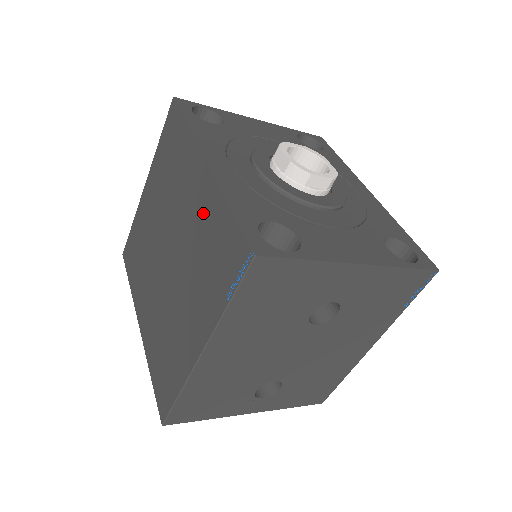
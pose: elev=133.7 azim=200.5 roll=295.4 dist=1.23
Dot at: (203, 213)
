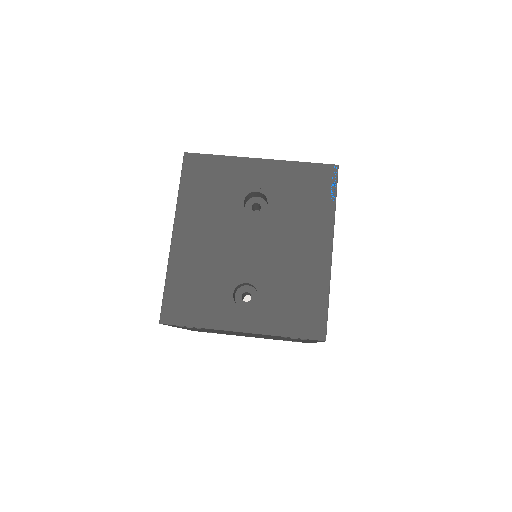
Dot at: occluded
